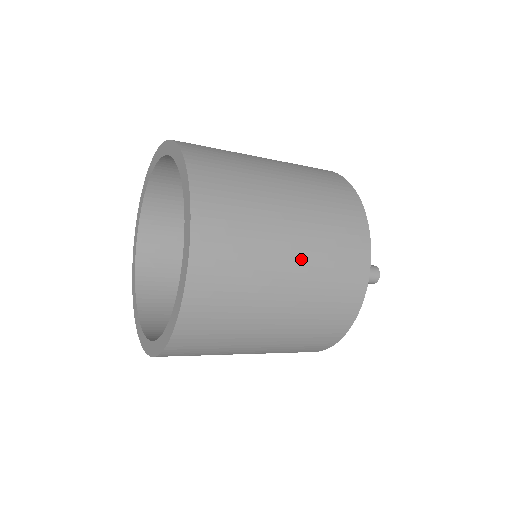
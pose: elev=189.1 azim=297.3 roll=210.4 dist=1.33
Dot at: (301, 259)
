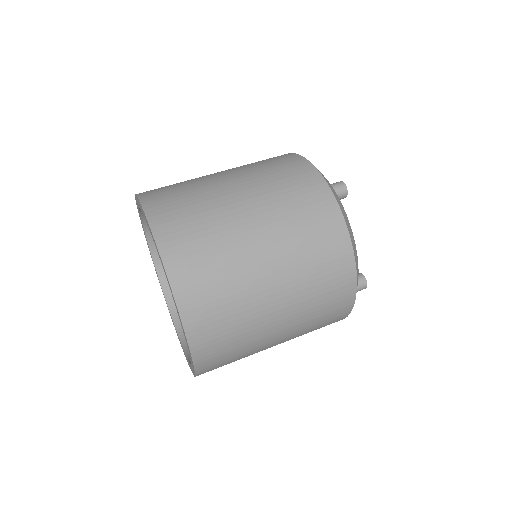
Dot at: (288, 329)
